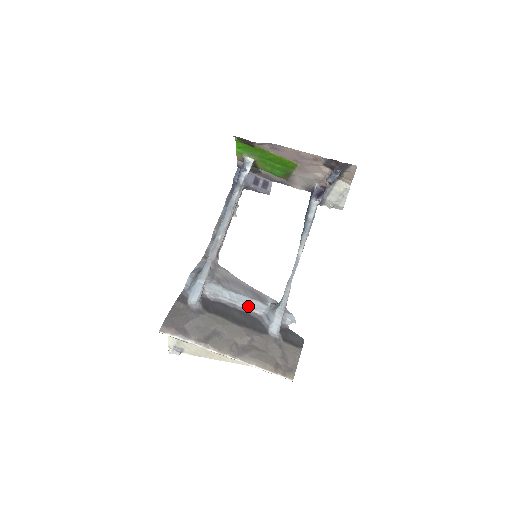
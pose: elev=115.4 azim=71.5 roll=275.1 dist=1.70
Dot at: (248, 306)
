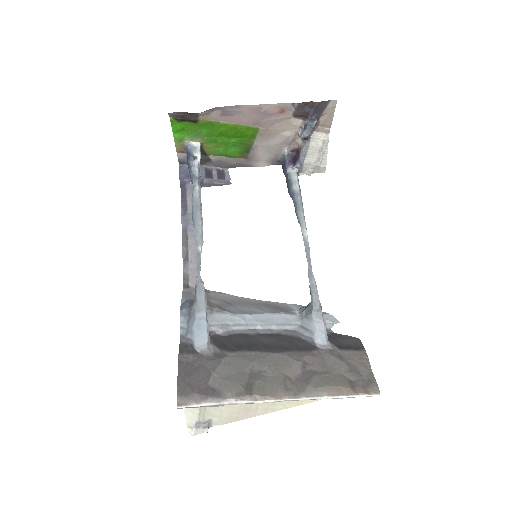
Dot at: (273, 324)
